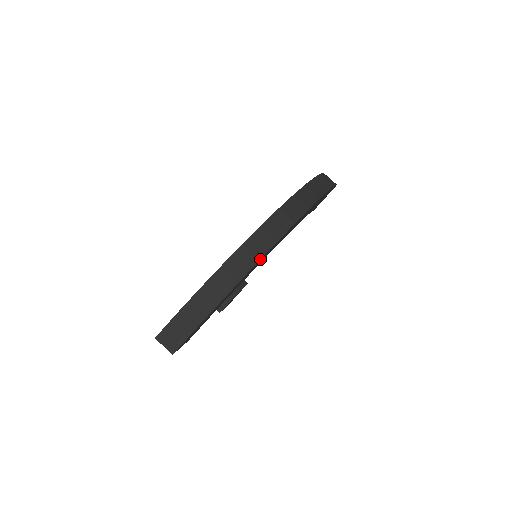
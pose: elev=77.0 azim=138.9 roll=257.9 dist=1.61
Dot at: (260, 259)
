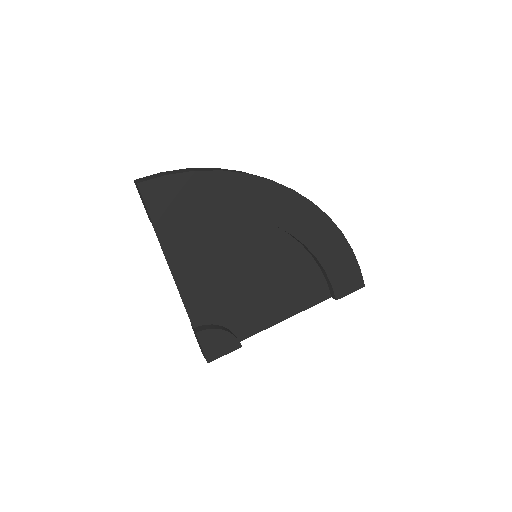
Dot at: (250, 174)
